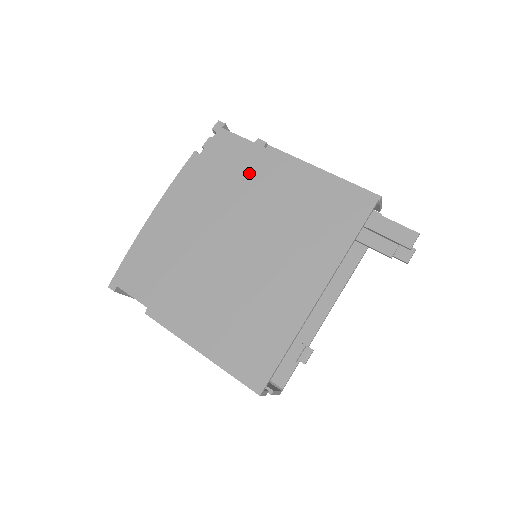
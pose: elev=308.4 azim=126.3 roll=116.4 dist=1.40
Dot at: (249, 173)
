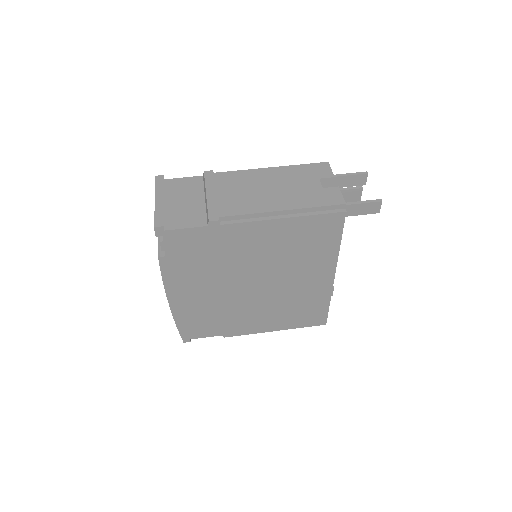
Dot at: (224, 247)
